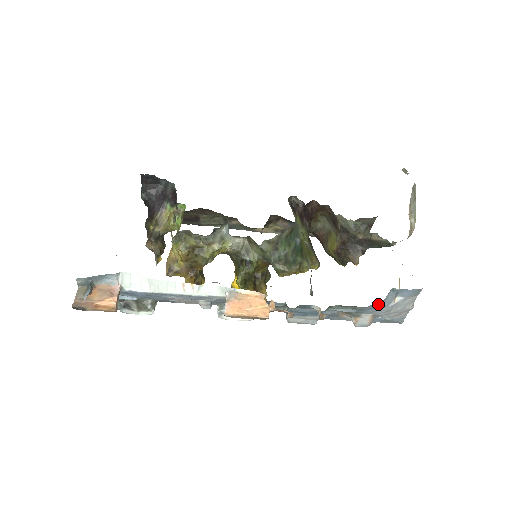
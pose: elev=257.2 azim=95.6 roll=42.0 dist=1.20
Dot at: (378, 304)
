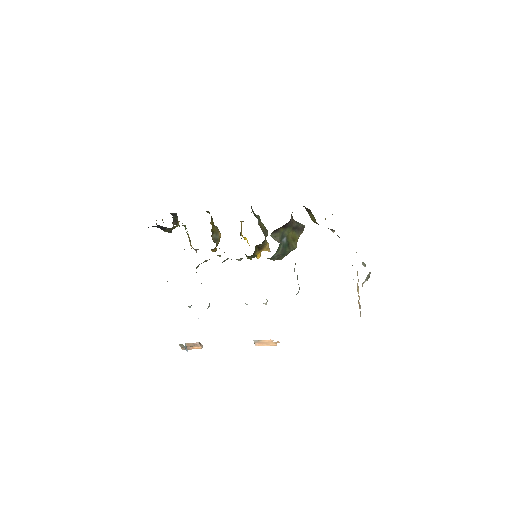
Dot at: occluded
